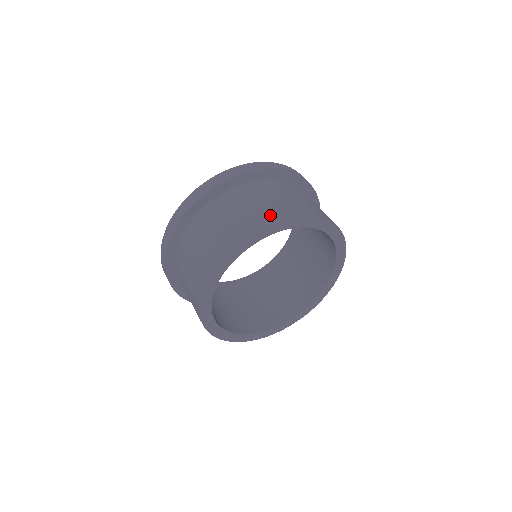
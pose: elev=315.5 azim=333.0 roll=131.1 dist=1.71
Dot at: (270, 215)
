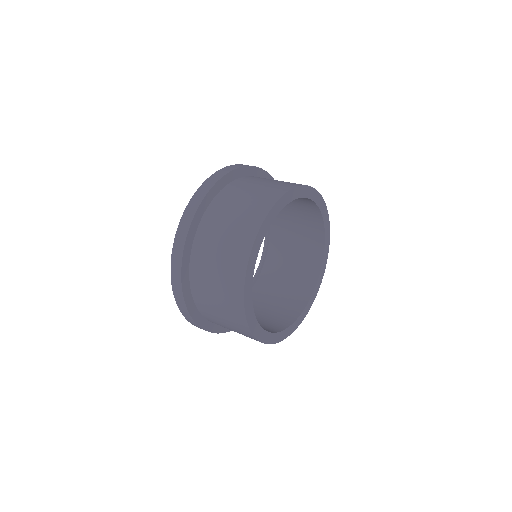
Dot at: (245, 236)
